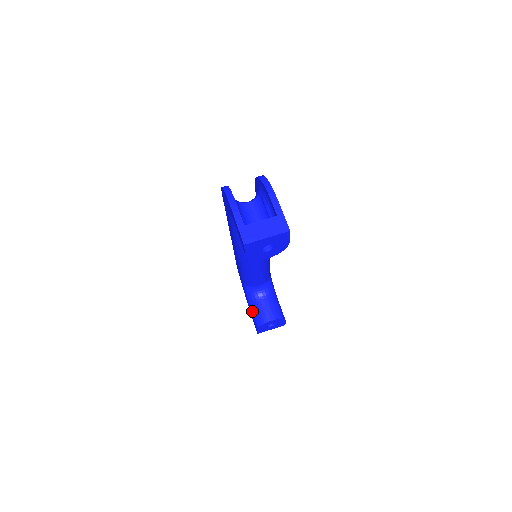
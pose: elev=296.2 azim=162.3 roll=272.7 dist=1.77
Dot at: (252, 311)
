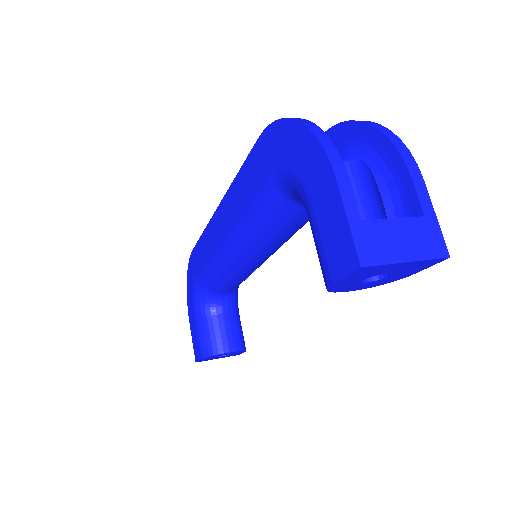
Dot at: (199, 329)
